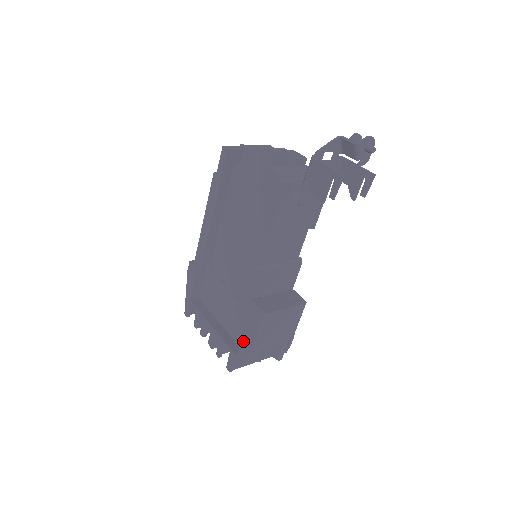
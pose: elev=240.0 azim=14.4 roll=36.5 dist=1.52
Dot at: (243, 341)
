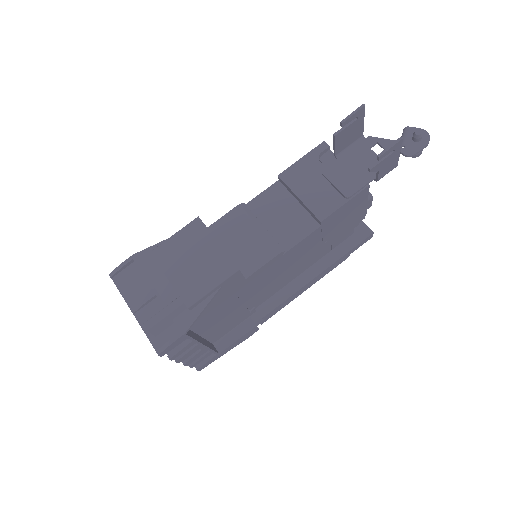
Dot at: occluded
